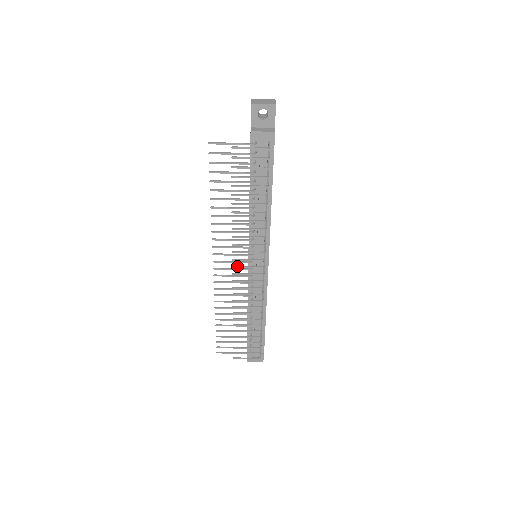
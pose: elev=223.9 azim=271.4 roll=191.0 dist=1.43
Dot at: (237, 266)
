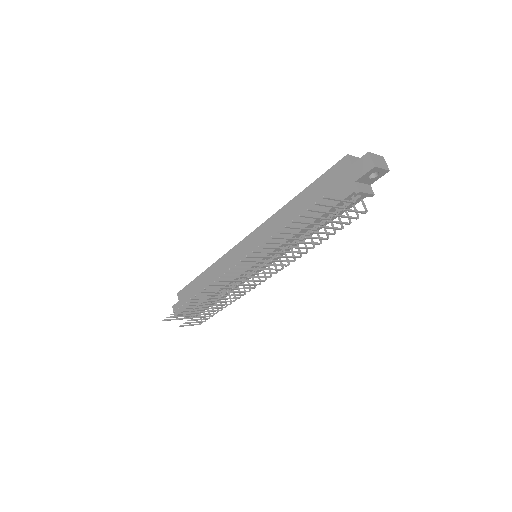
Dot at: (252, 277)
